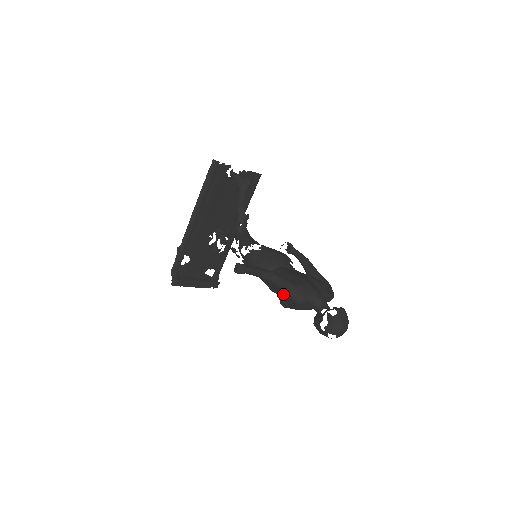
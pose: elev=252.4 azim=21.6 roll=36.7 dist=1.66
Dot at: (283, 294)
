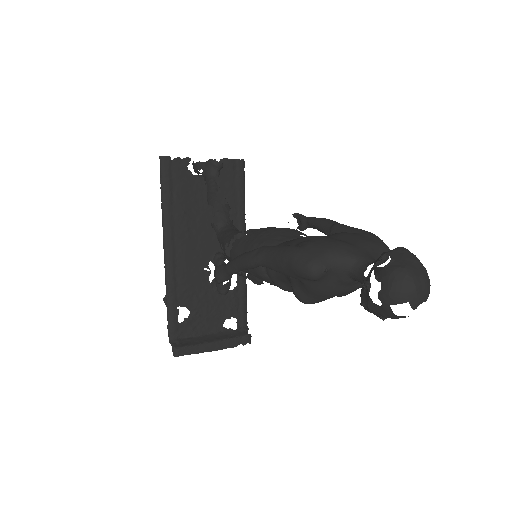
Dot at: (287, 274)
